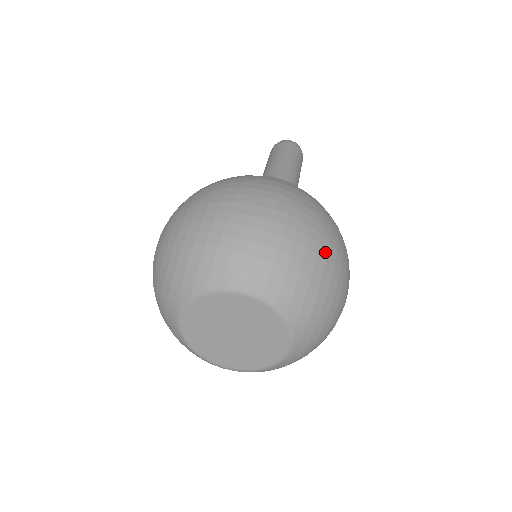
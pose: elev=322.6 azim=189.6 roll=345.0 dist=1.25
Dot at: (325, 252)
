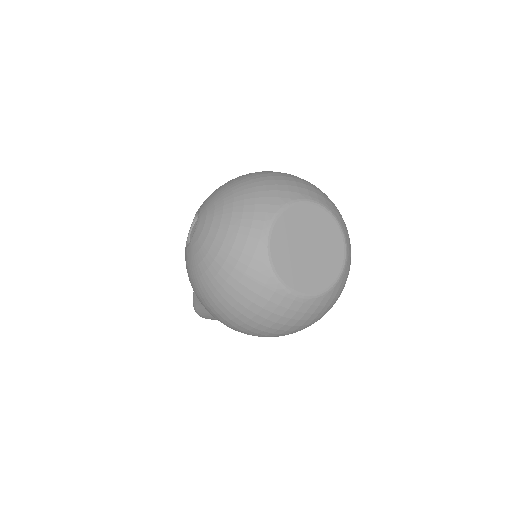
Dot at: occluded
